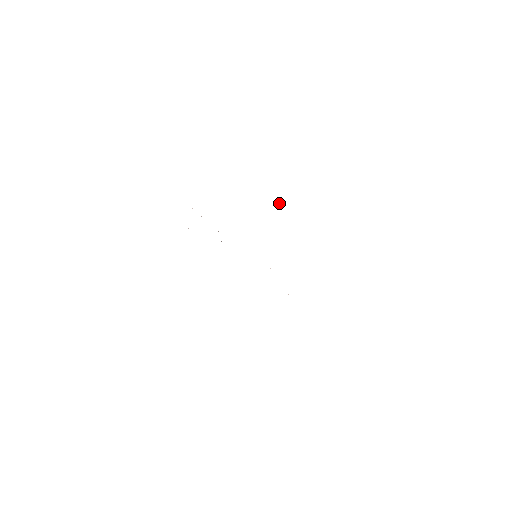
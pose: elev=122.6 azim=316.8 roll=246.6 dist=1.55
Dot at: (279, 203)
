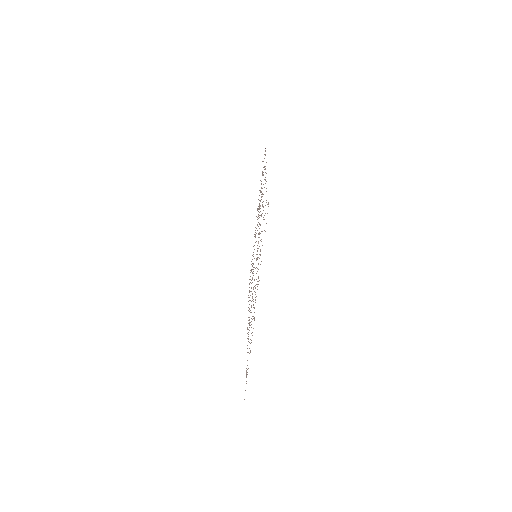
Dot at: occluded
